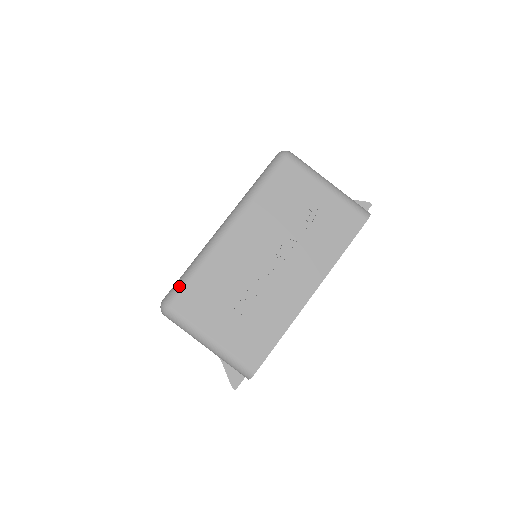
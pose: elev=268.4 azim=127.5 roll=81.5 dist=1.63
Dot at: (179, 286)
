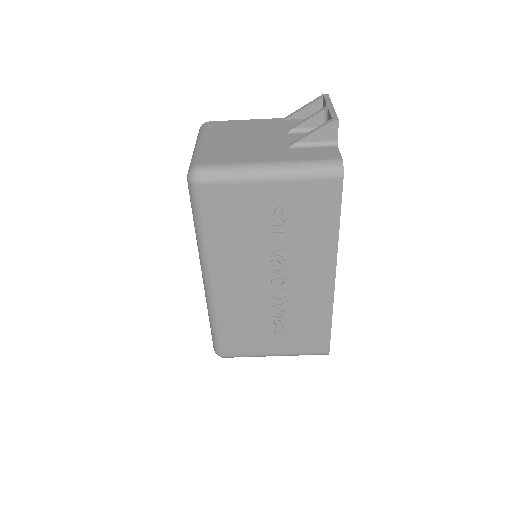
Dot at: (216, 340)
